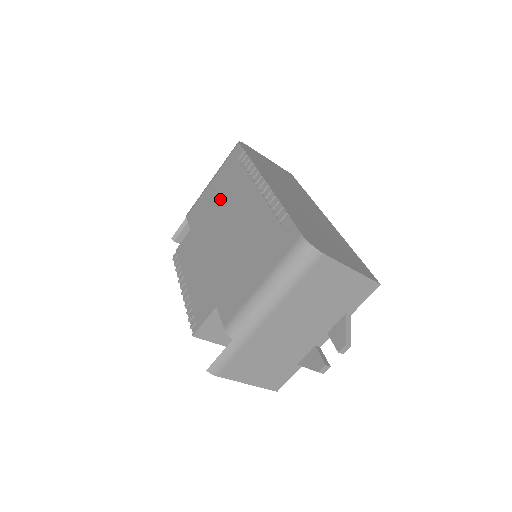
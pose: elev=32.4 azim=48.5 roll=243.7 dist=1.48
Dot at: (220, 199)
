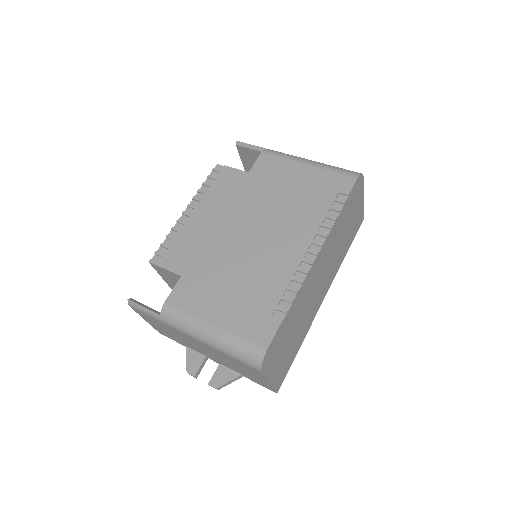
Dot at: (288, 197)
